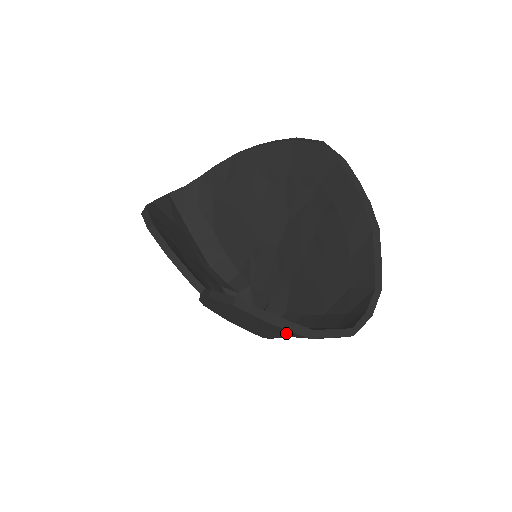
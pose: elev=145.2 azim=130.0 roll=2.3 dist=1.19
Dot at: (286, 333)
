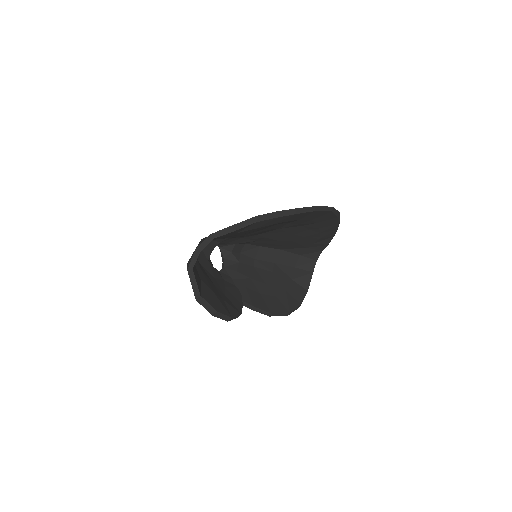
Dot at: occluded
